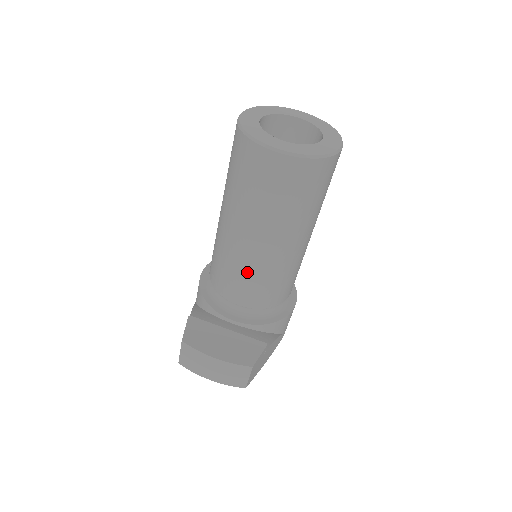
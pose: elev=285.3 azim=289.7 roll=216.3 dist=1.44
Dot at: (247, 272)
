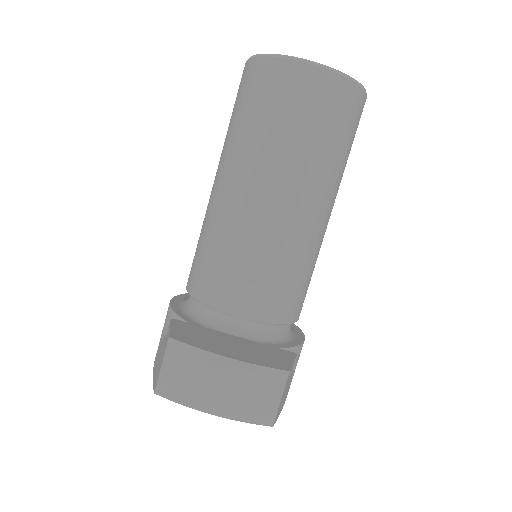
Dot at: (257, 254)
